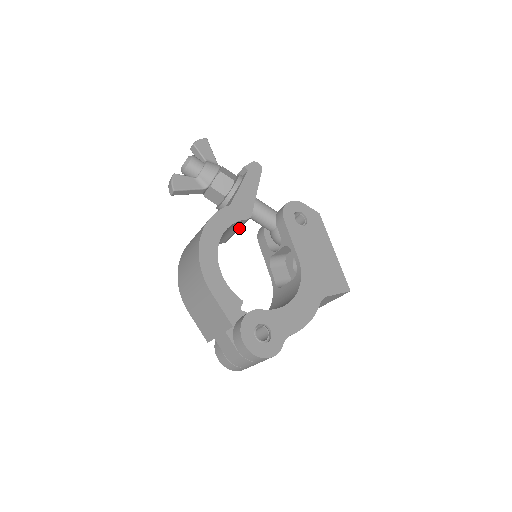
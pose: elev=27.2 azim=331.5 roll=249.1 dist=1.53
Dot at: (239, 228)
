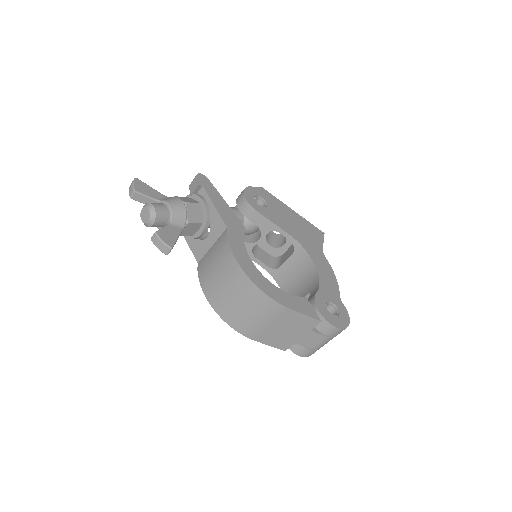
Dot at: occluded
